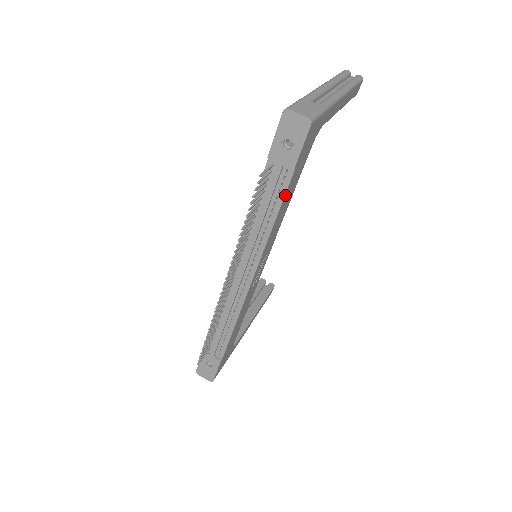
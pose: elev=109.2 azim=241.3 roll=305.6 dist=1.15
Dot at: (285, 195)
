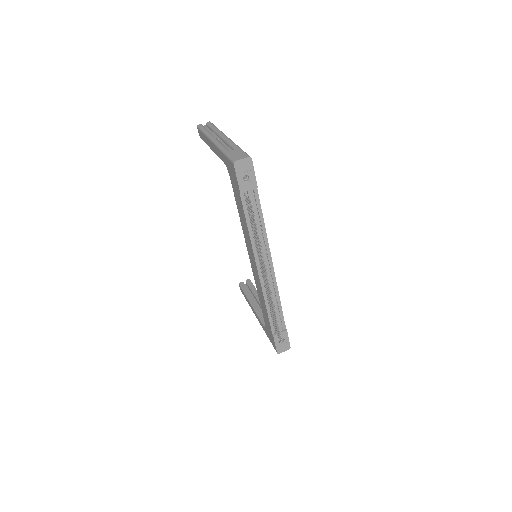
Dot at: (260, 204)
